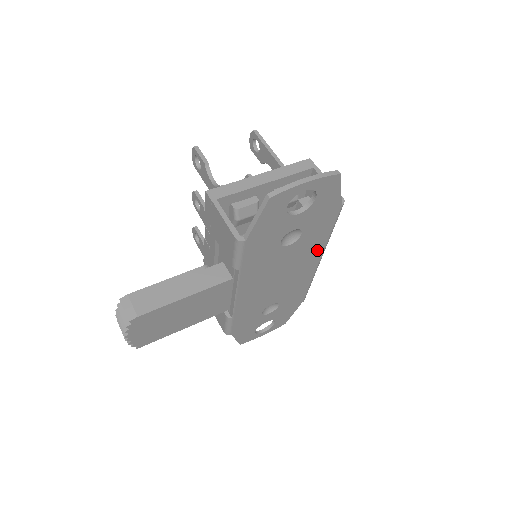
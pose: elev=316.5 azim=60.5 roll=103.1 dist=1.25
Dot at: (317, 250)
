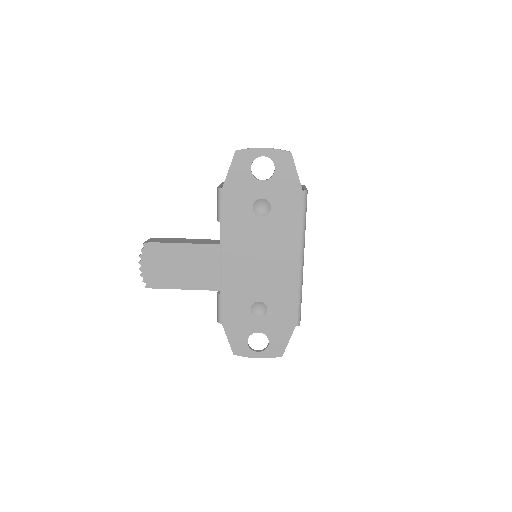
Dot at: (293, 242)
